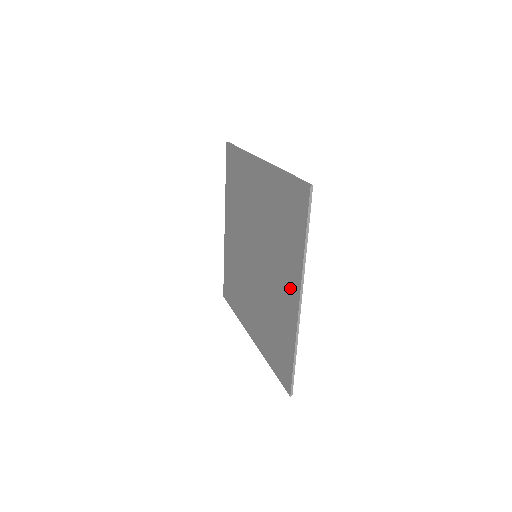
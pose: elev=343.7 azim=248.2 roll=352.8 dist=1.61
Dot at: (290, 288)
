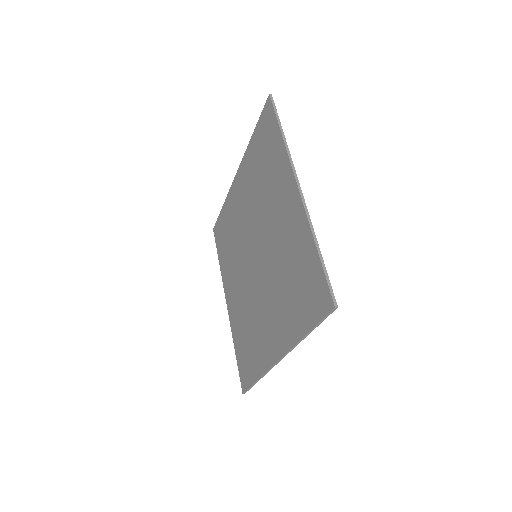
Dot at: (287, 196)
